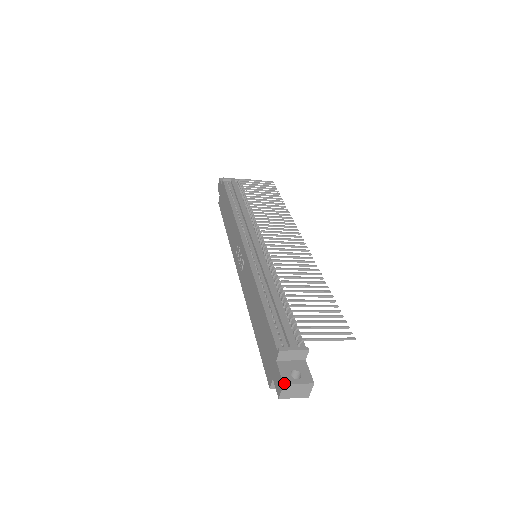
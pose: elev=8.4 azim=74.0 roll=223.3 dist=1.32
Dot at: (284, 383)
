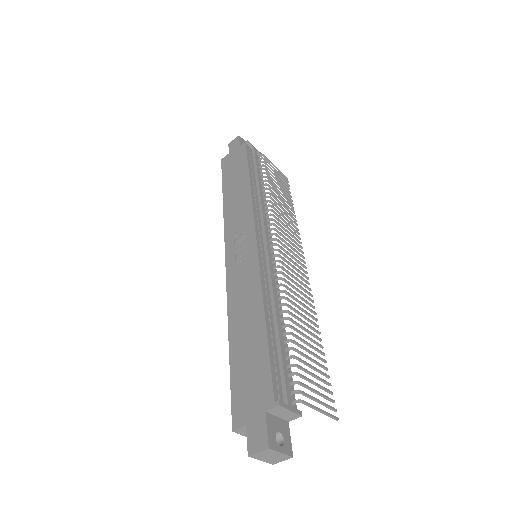
Dot at: (270, 446)
